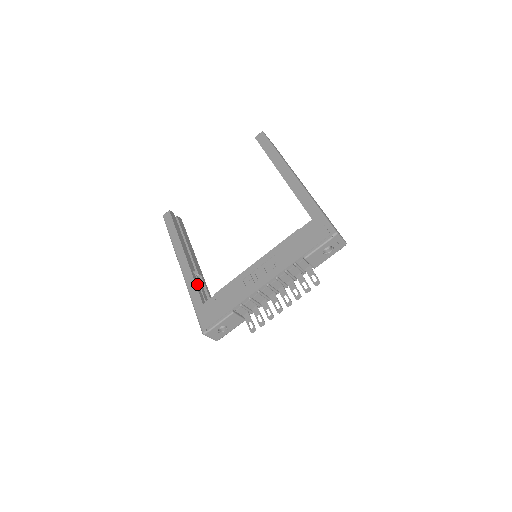
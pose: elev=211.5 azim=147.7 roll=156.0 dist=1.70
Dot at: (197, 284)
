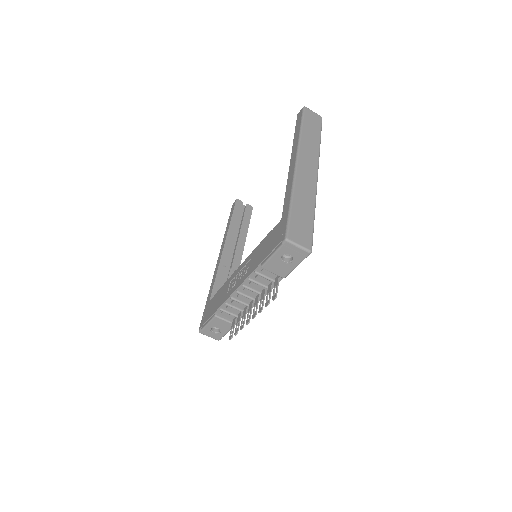
Dot at: (218, 279)
